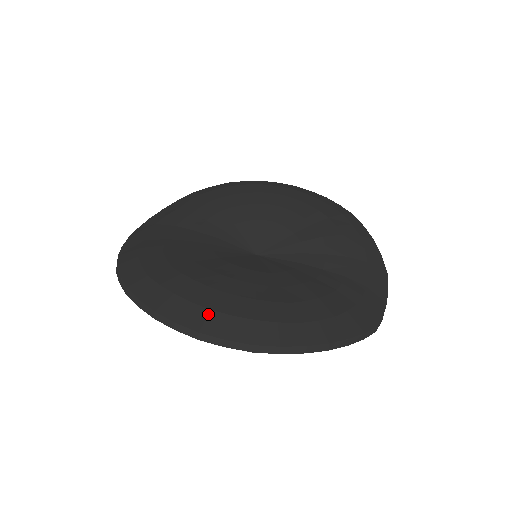
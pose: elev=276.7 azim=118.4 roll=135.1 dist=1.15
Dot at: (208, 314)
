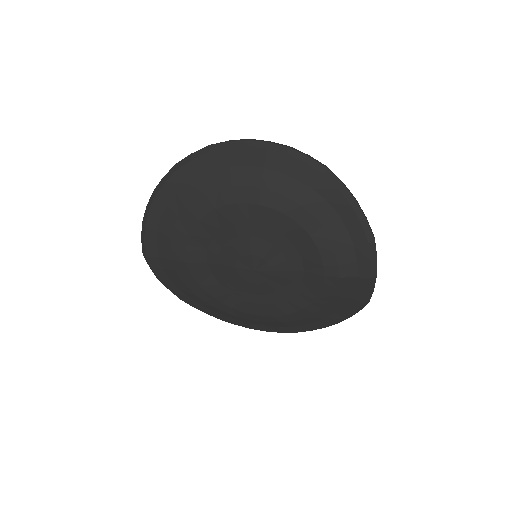
Dot at: occluded
